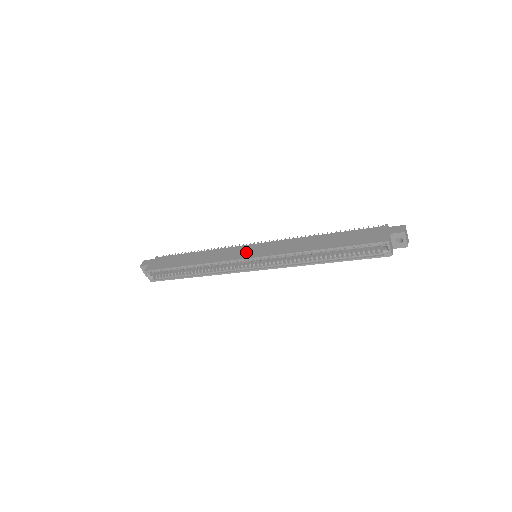
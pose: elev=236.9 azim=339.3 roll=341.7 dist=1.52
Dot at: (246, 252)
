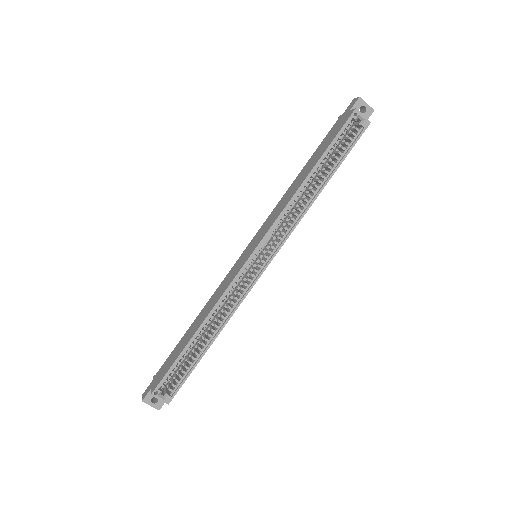
Dot at: (243, 258)
